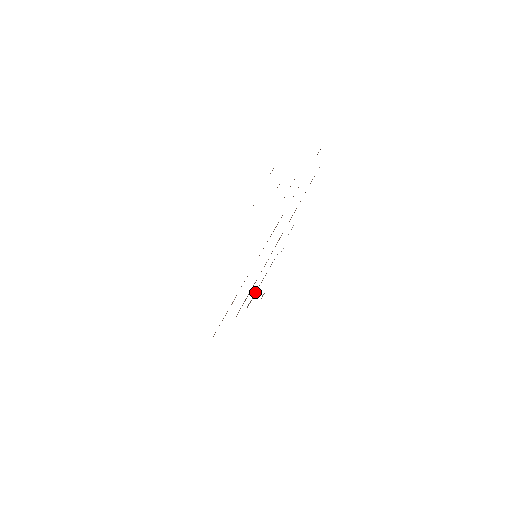
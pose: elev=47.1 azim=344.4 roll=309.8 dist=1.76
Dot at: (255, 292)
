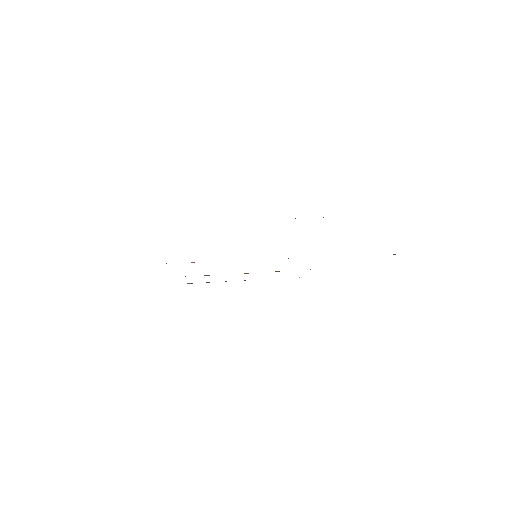
Dot at: (208, 282)
